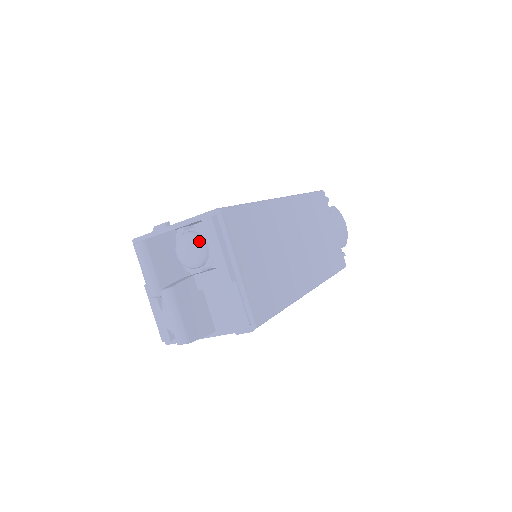
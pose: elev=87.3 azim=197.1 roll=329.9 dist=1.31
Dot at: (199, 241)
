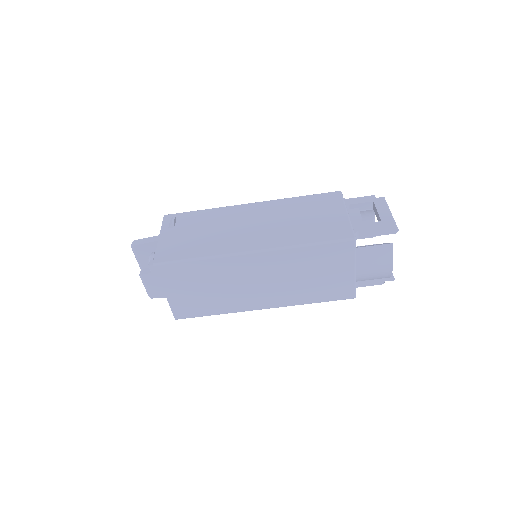
Dot at: occluded
